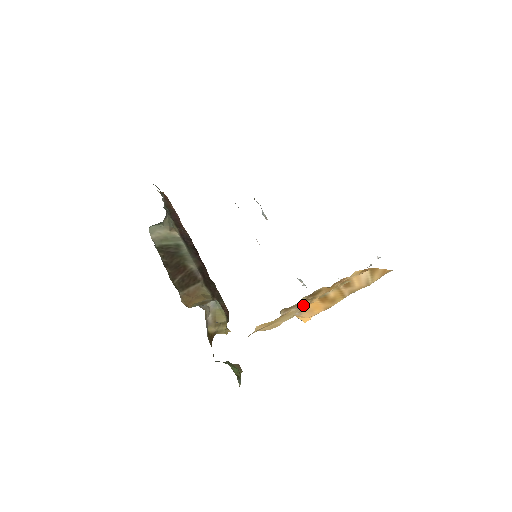
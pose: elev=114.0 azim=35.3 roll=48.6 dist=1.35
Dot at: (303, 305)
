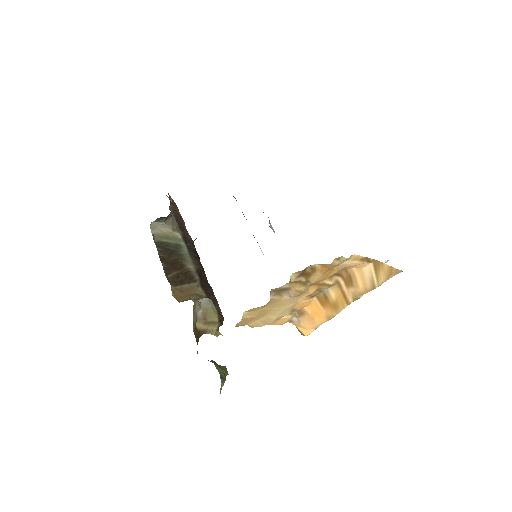
Dot at: (296, 291)
